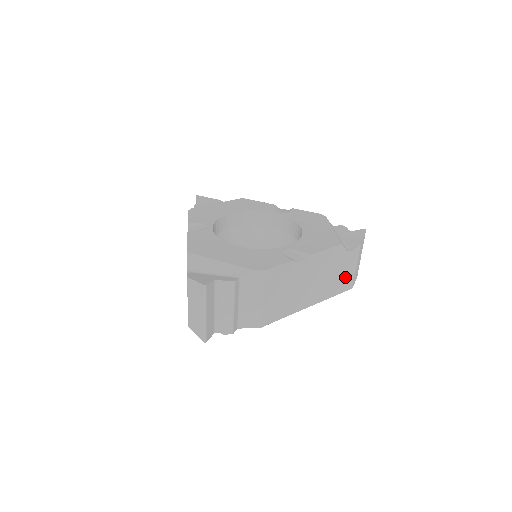
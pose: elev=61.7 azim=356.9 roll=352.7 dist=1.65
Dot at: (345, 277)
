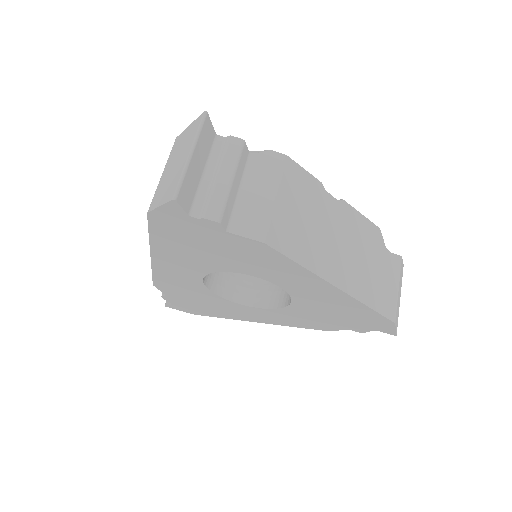
Dot at: (384, 290)
